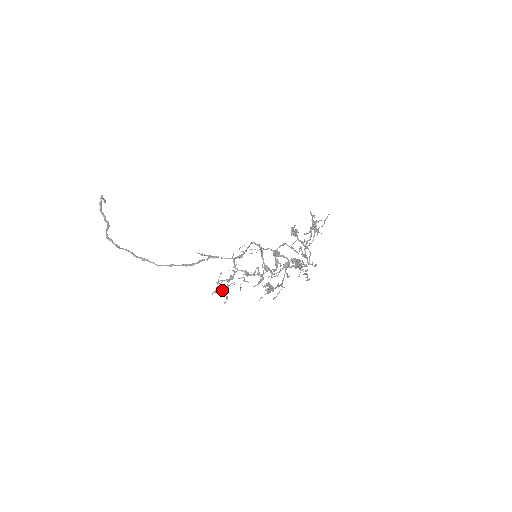
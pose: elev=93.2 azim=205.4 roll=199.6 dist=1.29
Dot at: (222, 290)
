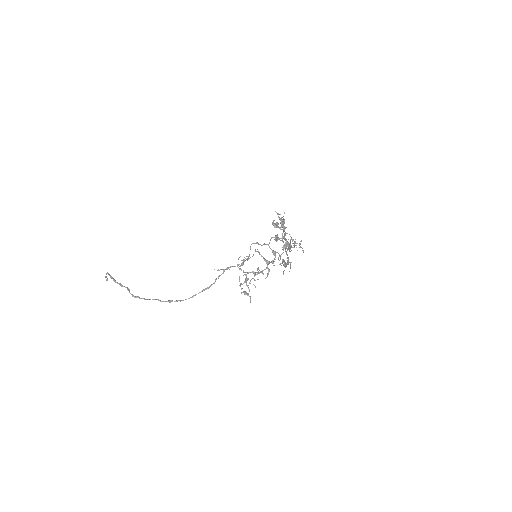
Dot at: occluded
